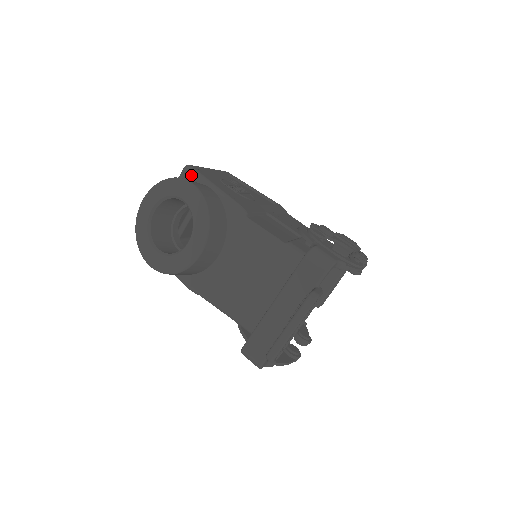
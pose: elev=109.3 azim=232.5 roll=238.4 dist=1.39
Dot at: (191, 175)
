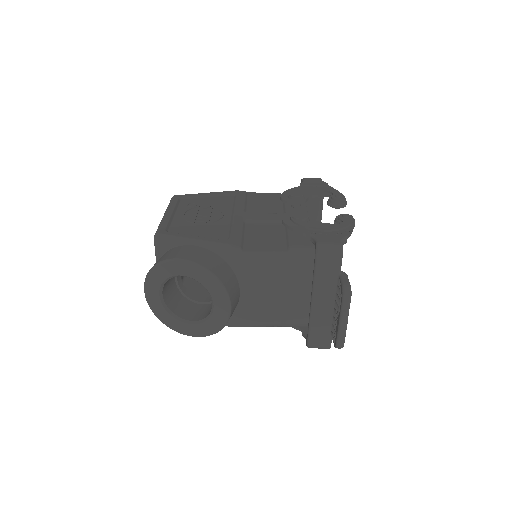
Dot at: (166, 243)
